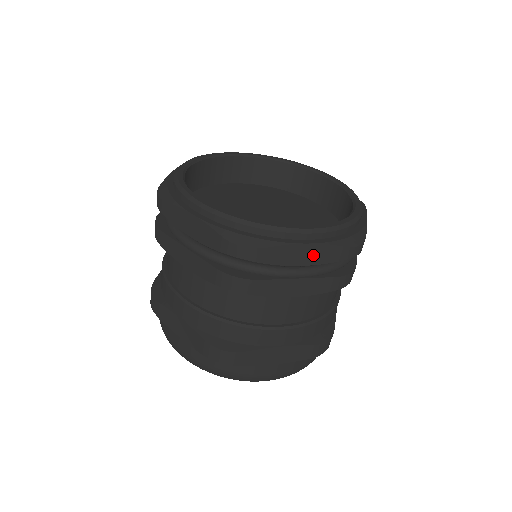
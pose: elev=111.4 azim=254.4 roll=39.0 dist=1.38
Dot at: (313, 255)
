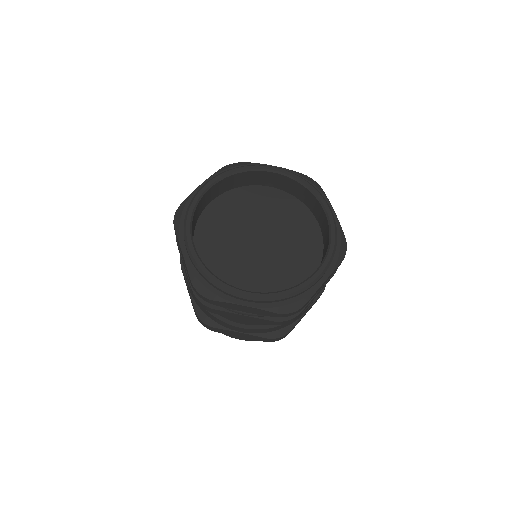
Dot at: (252, 310)
